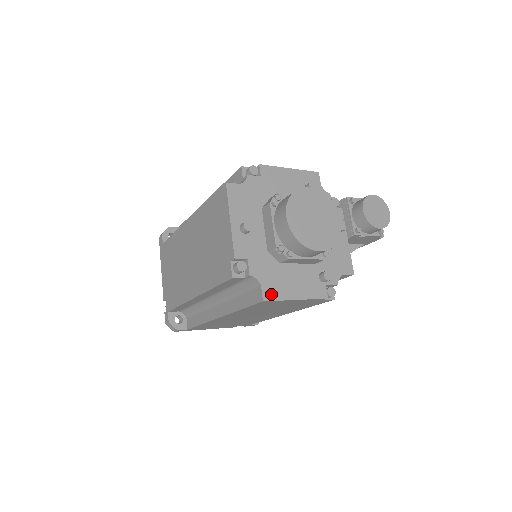
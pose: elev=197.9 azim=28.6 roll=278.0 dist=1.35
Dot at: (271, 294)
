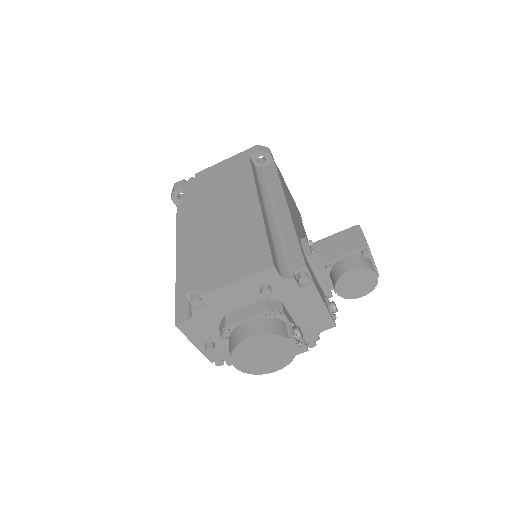
Dot at: occluded
